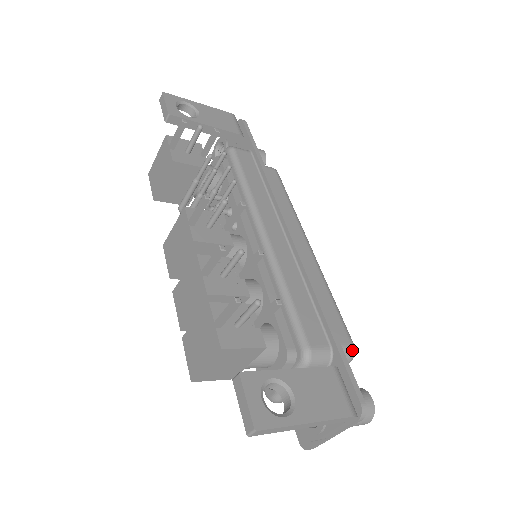
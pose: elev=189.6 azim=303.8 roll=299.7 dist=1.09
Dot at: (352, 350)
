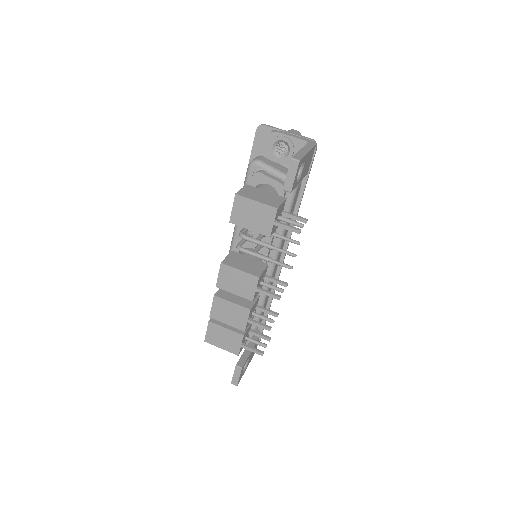
Dot at: occluded
